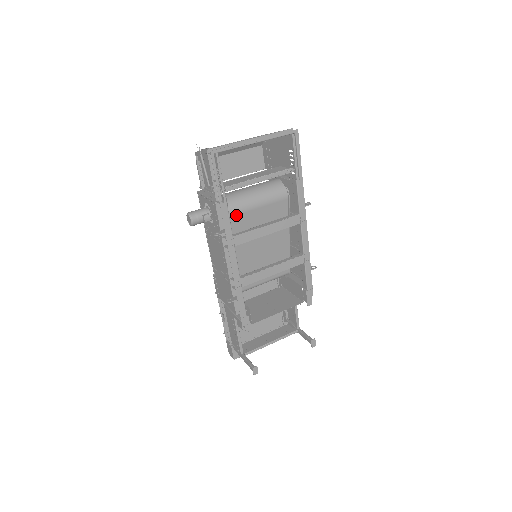
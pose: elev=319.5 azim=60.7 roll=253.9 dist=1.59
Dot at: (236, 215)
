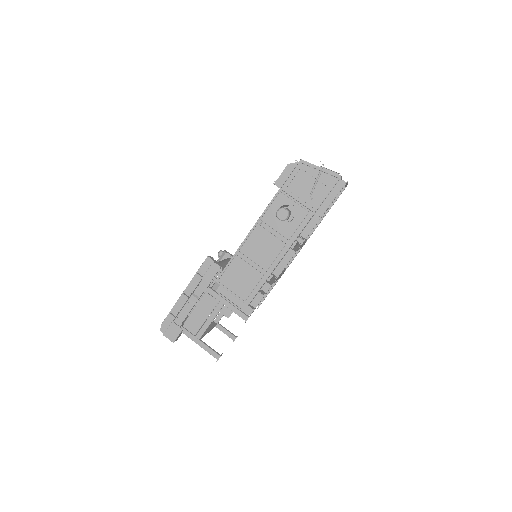
Dot at: occluded
